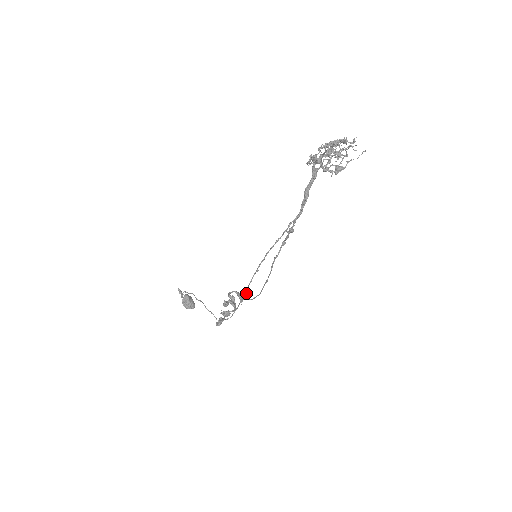
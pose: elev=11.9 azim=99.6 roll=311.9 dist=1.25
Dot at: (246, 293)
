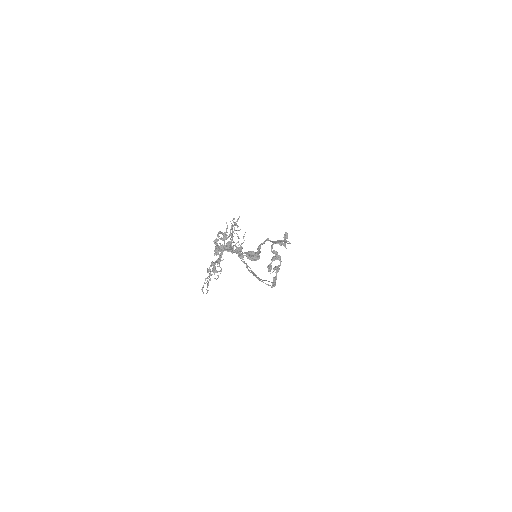
Dot at: (285, 234)
